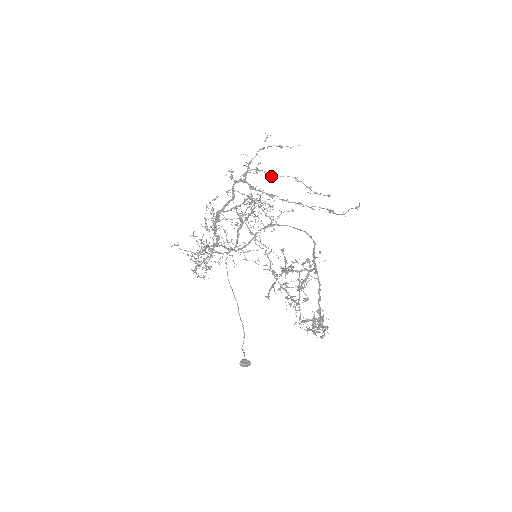
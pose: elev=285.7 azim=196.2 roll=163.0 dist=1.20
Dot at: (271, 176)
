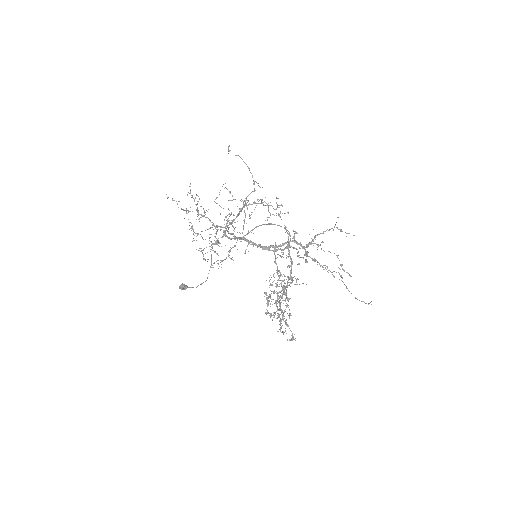
Dot at: (323, 250)
